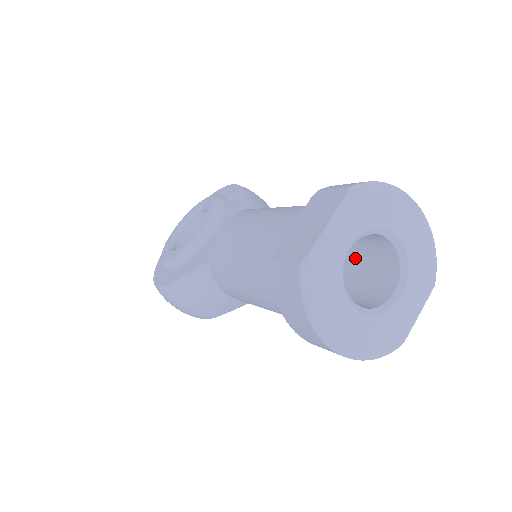
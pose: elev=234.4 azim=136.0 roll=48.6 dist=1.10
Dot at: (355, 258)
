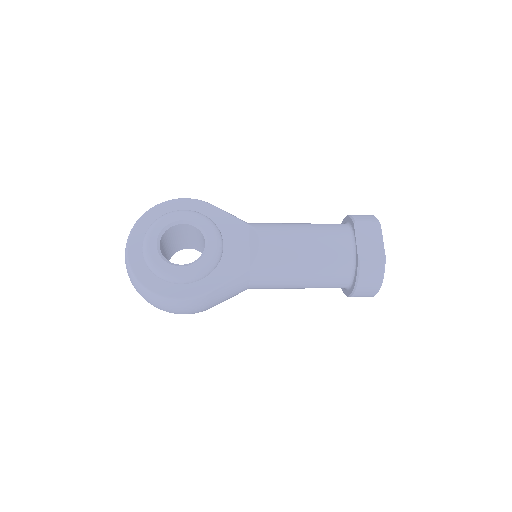
Dot at: occluded
